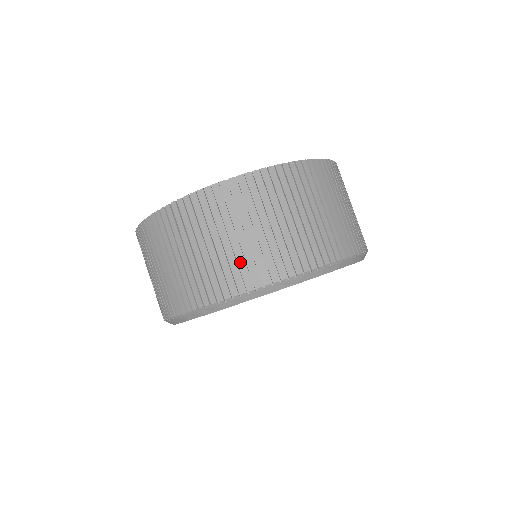
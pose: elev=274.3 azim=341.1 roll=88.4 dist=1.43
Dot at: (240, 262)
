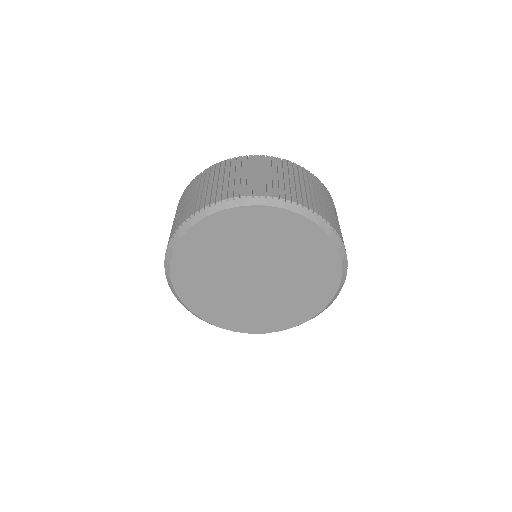
Dot at: (193, 203)
